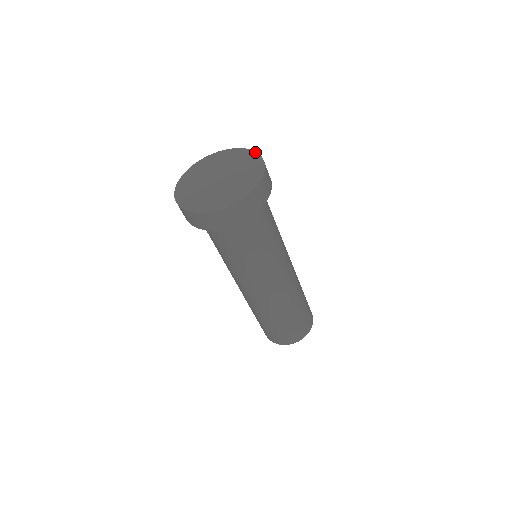
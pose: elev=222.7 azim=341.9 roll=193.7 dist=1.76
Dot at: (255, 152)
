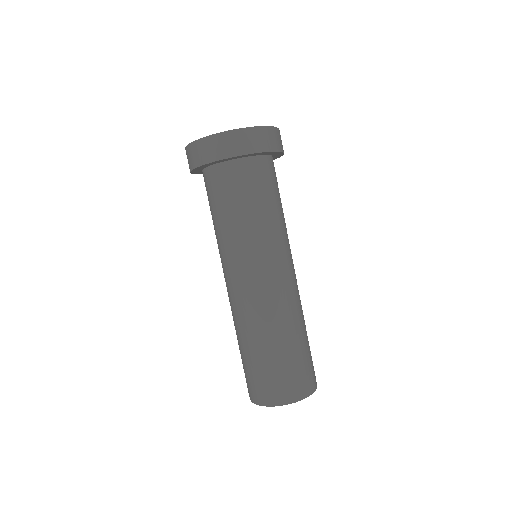
Dot at: occluded
